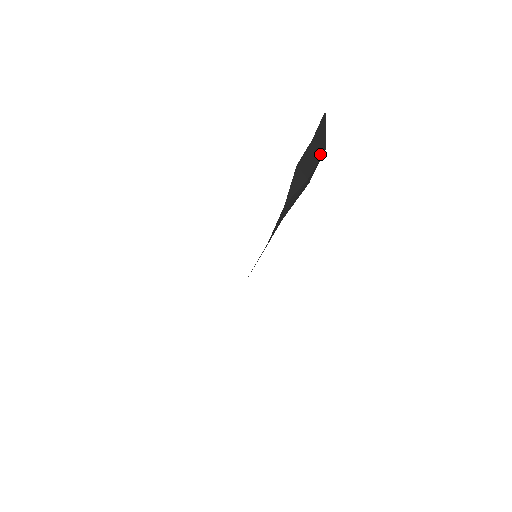
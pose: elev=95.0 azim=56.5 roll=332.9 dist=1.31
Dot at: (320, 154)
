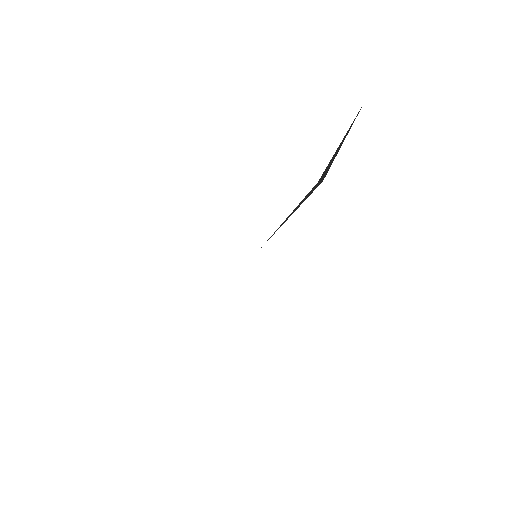
Dot at: occluded
